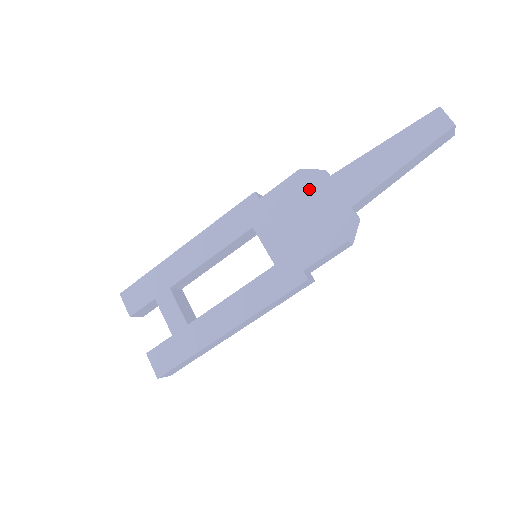
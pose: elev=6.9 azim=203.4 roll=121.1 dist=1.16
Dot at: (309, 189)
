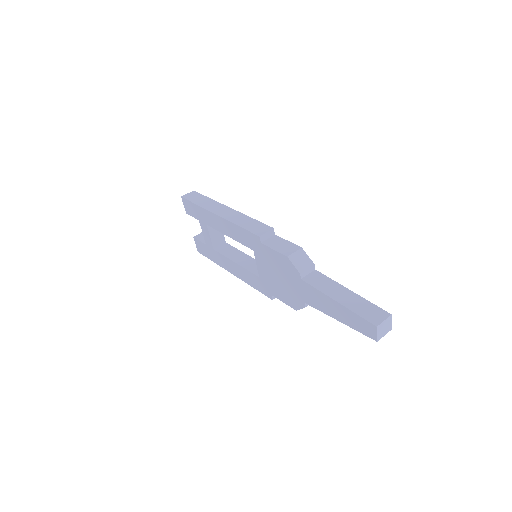
Dot at: (288, 271)
